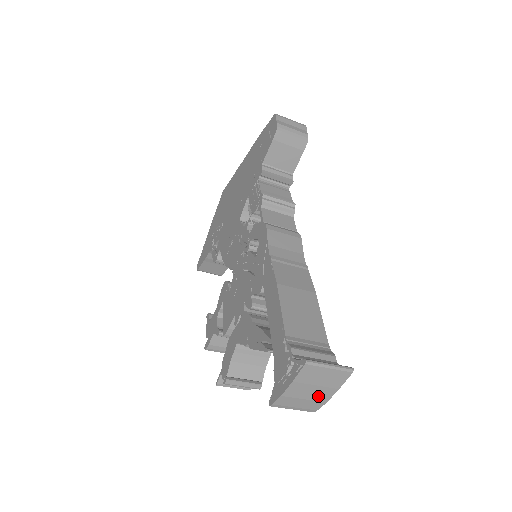
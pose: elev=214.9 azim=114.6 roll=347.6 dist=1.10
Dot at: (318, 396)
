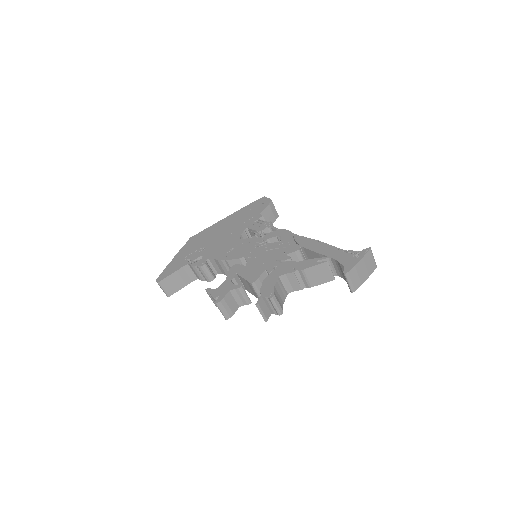
Dot at: (362, 277)
